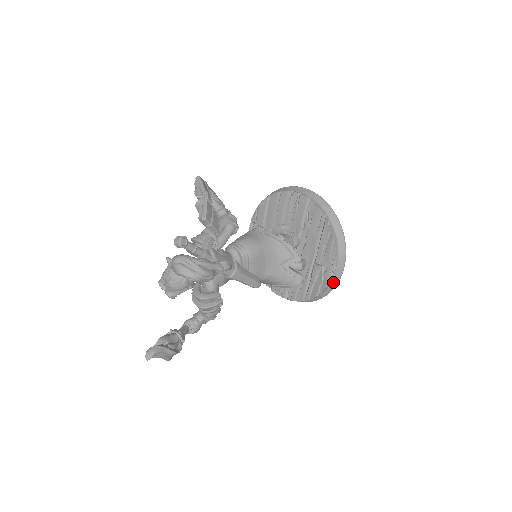
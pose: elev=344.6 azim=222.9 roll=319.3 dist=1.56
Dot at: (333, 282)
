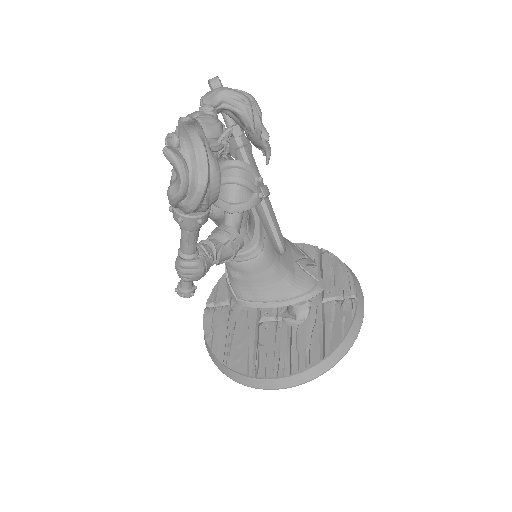
Dot at: (358, 315)
